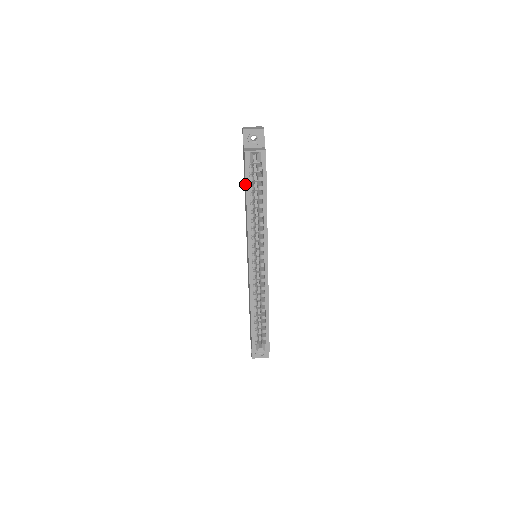
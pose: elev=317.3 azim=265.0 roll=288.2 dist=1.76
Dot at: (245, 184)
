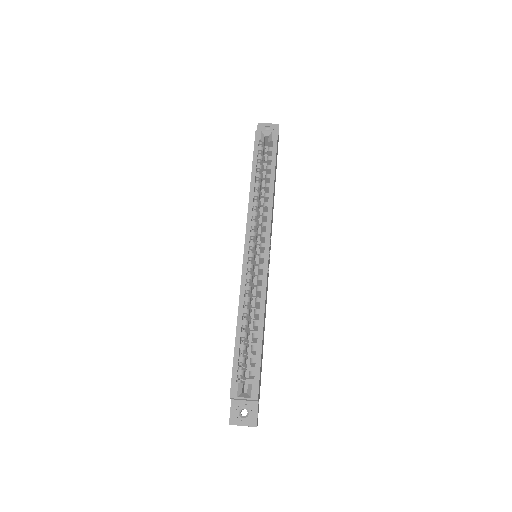
Dot at: (252, 163)
